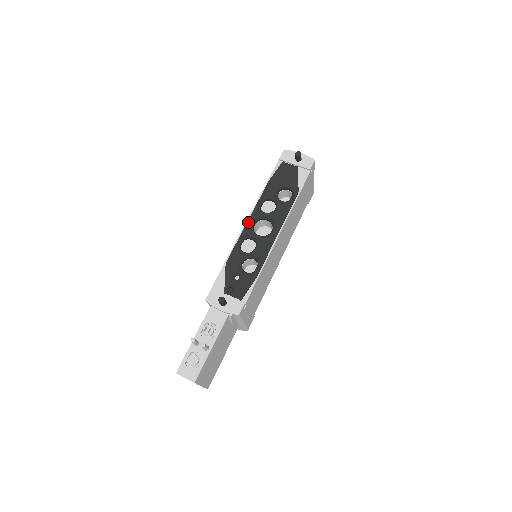
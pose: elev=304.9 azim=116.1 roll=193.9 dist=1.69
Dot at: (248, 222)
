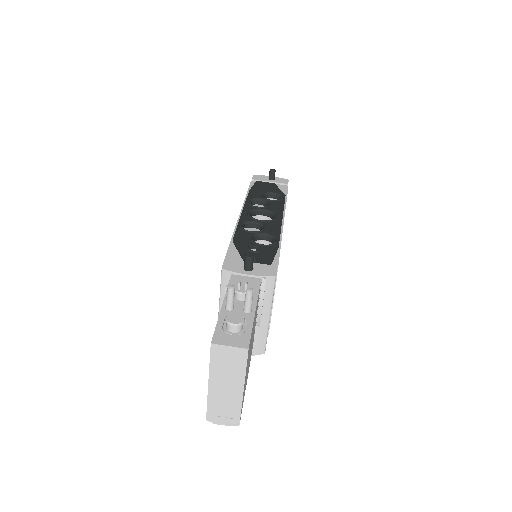
Dot at: (243, 213)
